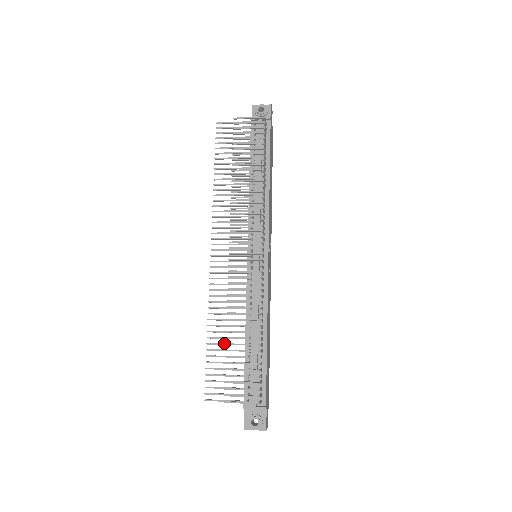
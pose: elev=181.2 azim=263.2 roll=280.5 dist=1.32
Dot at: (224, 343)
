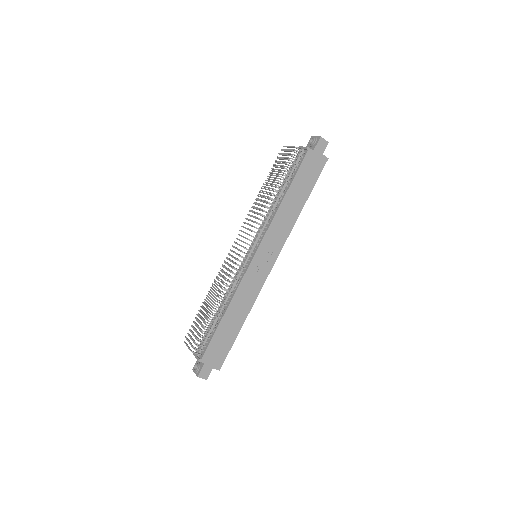
Dot at: (207, 306)
